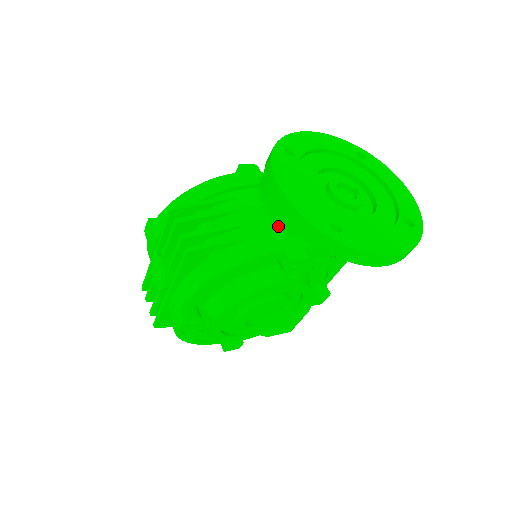
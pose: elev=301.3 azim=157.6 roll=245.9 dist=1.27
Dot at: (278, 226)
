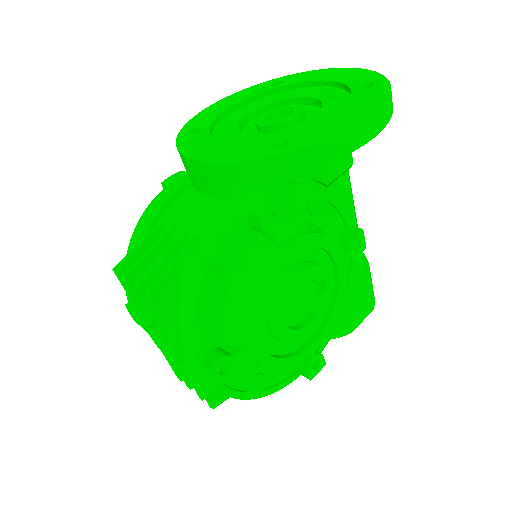
Dot at: (229, 198)
